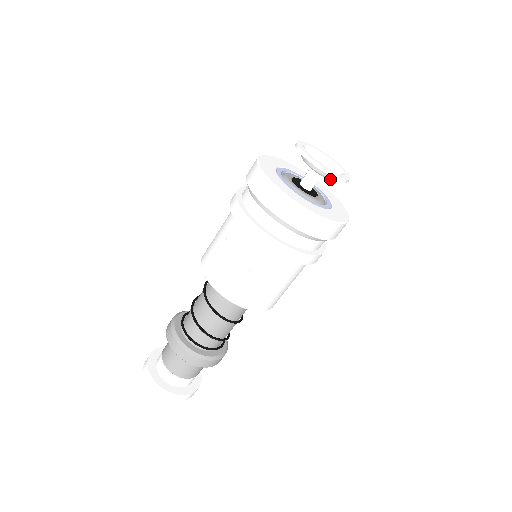
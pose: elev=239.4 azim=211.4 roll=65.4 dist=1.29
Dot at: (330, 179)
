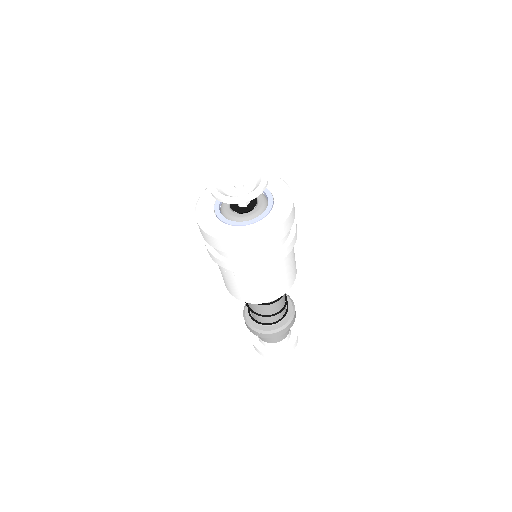
Dot at: occluded
